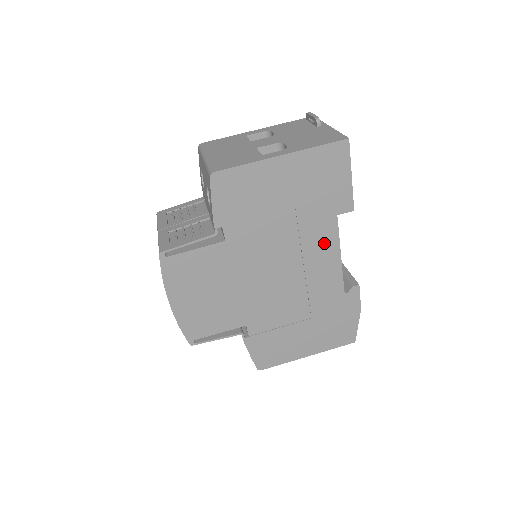
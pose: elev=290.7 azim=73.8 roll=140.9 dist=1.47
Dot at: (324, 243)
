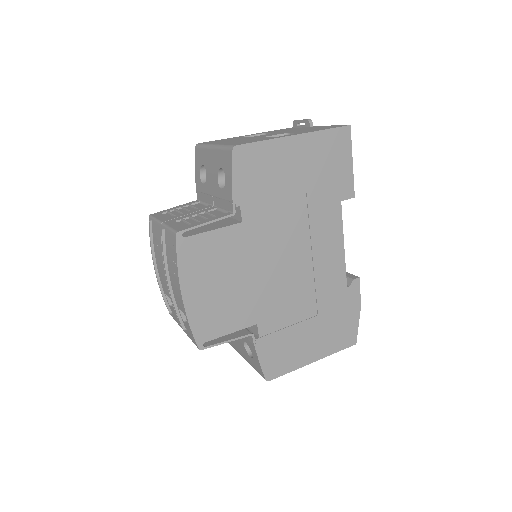
Dot at: (330, 230)
